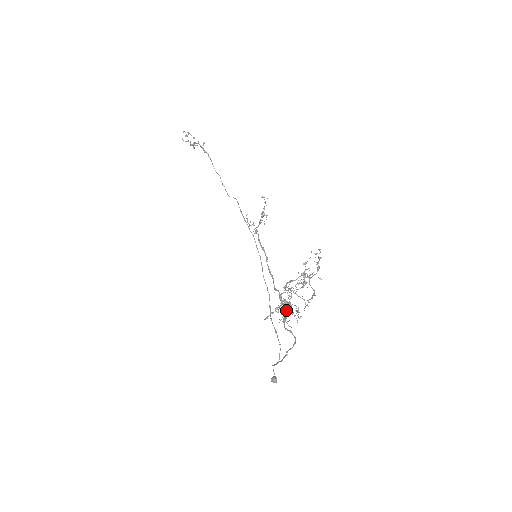
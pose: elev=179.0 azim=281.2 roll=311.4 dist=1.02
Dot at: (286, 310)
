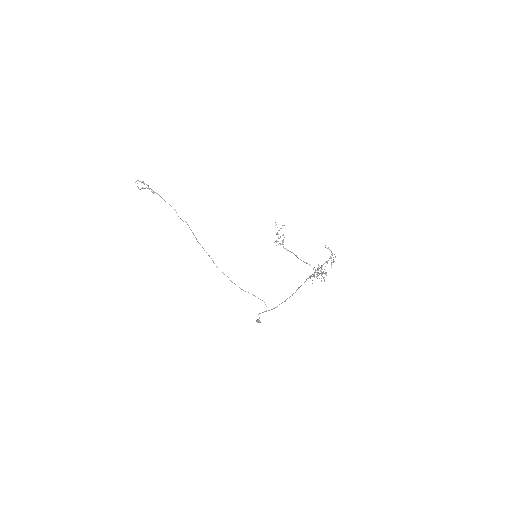
Dot at: (317, 276)
